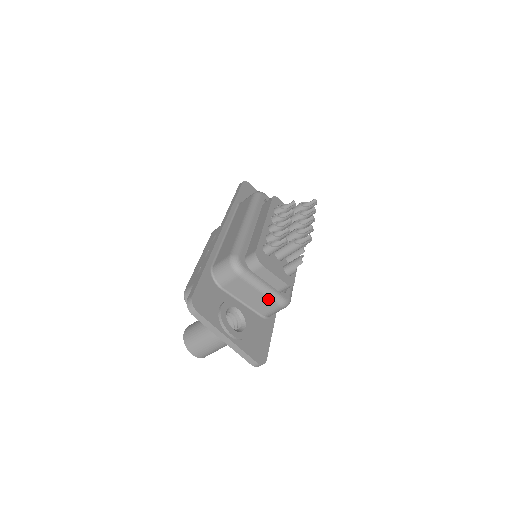
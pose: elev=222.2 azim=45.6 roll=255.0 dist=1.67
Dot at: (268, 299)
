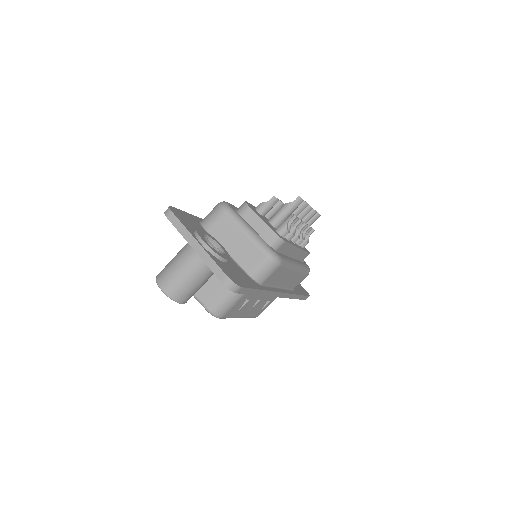
Dot at: (254, 245)
